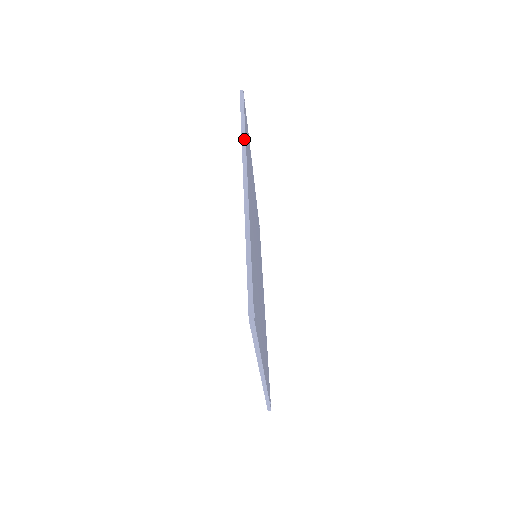
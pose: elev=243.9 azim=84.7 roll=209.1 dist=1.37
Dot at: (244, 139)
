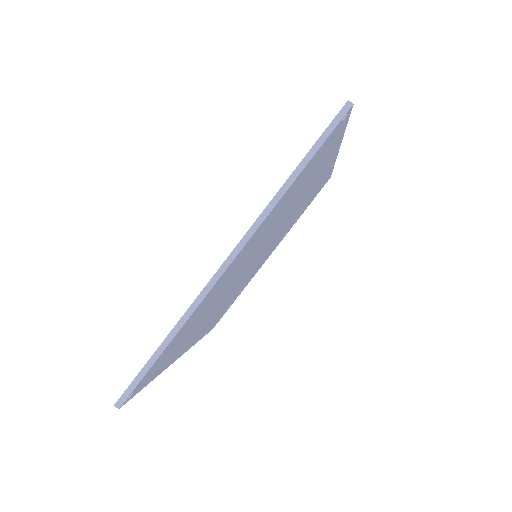
Dot at: occluded
